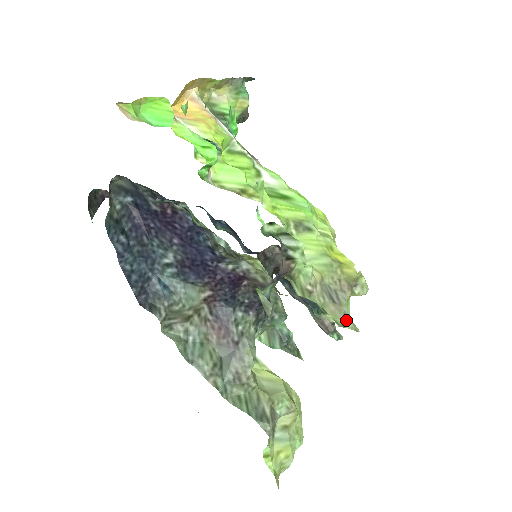
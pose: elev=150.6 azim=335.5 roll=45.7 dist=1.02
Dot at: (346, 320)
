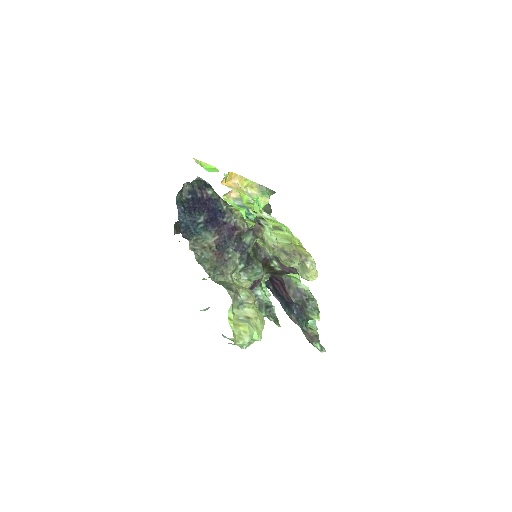
Dot at: (291, 262)
